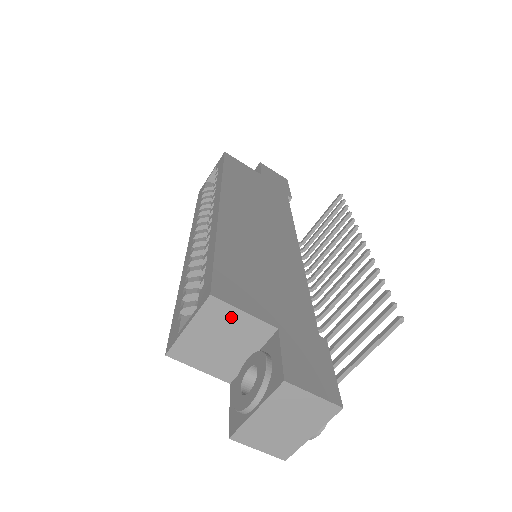
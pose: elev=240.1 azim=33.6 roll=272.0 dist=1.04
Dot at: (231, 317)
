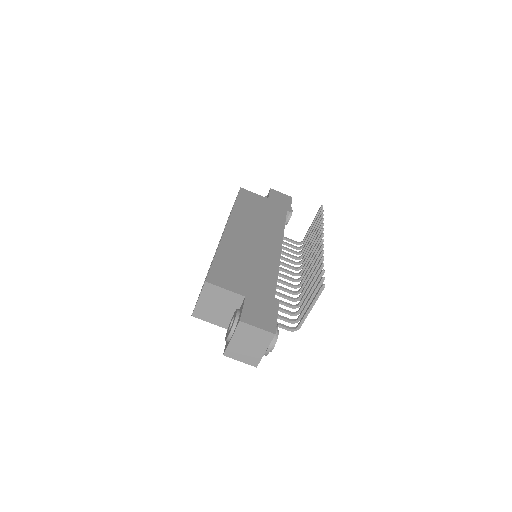
Dot at: (219, 292)
